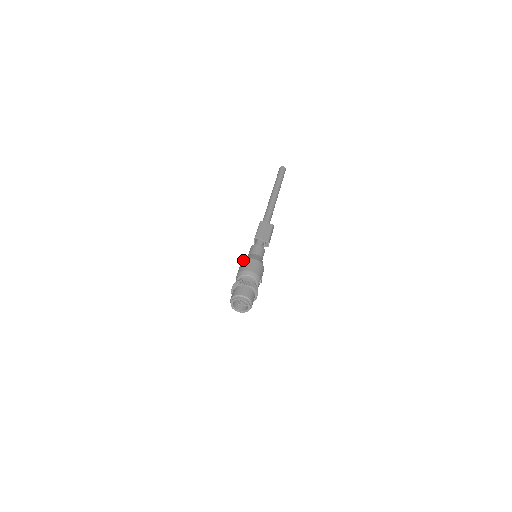
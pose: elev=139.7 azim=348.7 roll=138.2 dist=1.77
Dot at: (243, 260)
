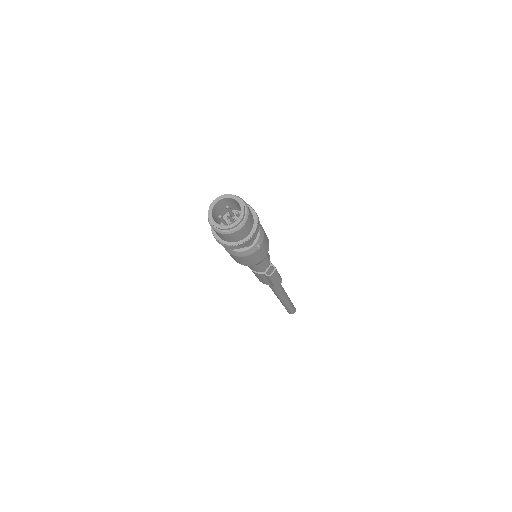
Dot at: occluded
